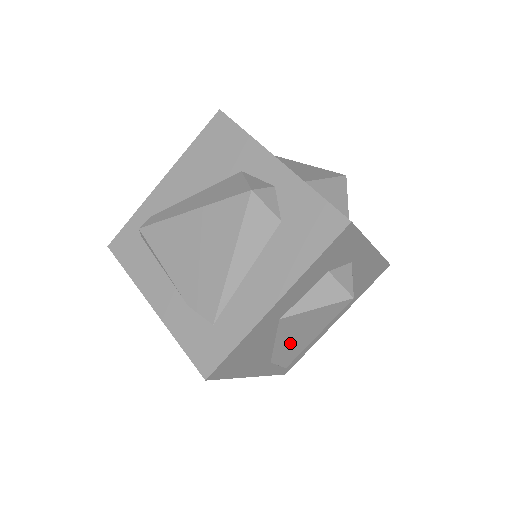
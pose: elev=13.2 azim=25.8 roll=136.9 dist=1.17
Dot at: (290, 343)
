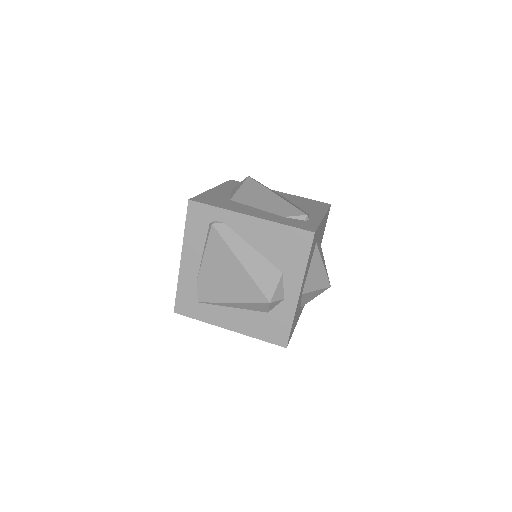
Dot at: occluded
